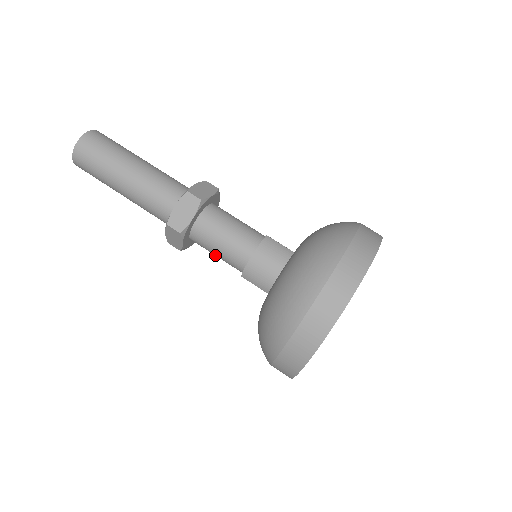
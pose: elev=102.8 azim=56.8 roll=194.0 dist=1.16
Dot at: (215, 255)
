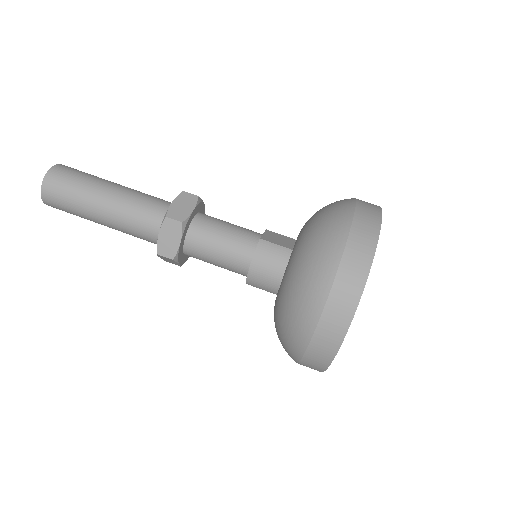
Dot at: (215, 265)
